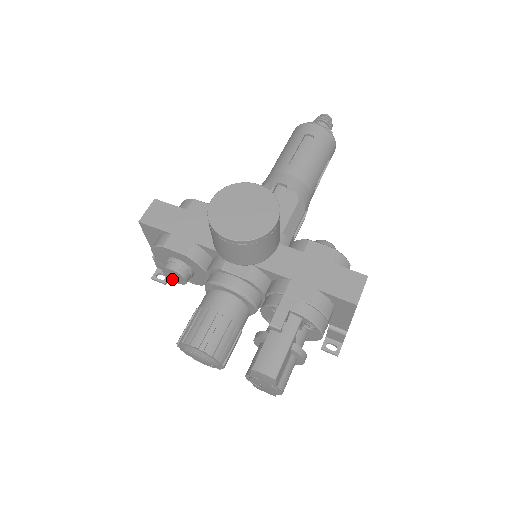
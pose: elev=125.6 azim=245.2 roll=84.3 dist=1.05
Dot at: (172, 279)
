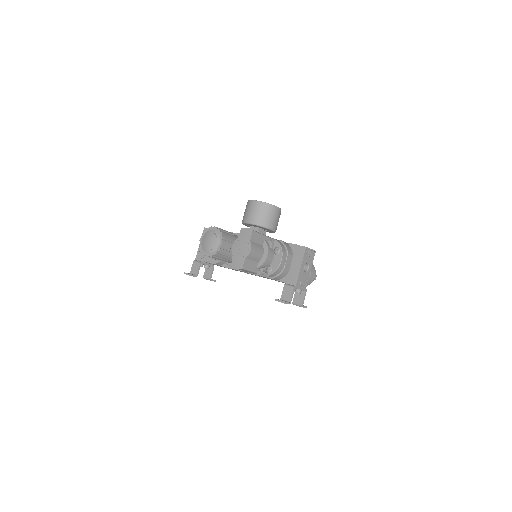
Dot at: occluded
